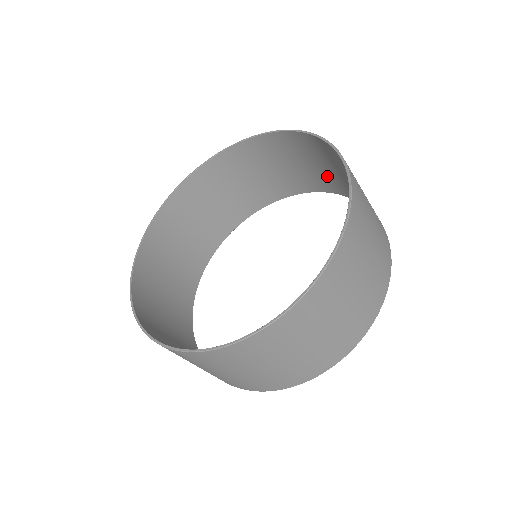
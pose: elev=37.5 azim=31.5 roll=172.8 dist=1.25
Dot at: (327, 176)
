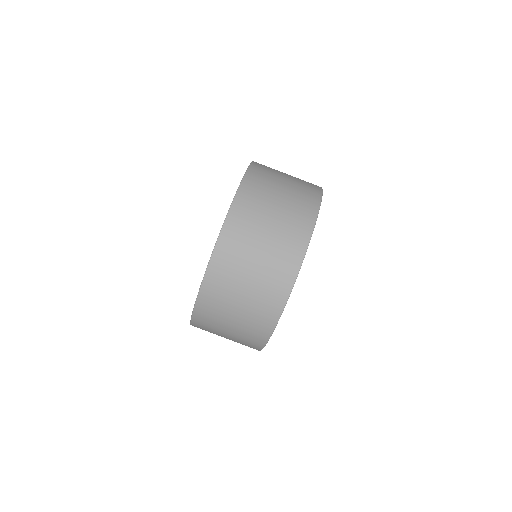
Dot at: occluded
